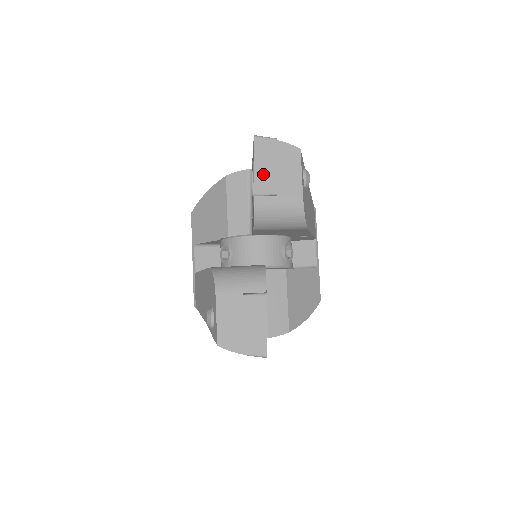
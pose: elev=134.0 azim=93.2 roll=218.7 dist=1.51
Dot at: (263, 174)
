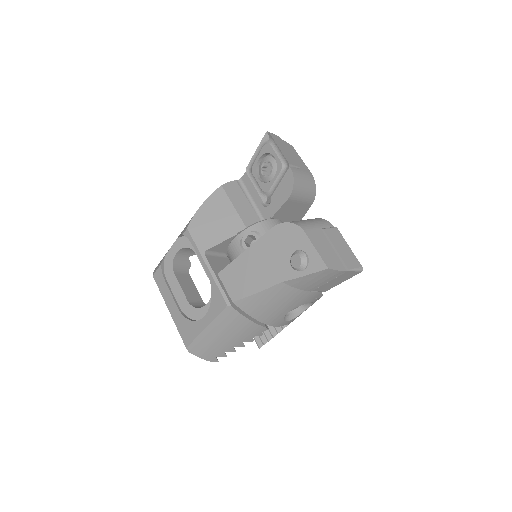
Dot at: (286, 154)
